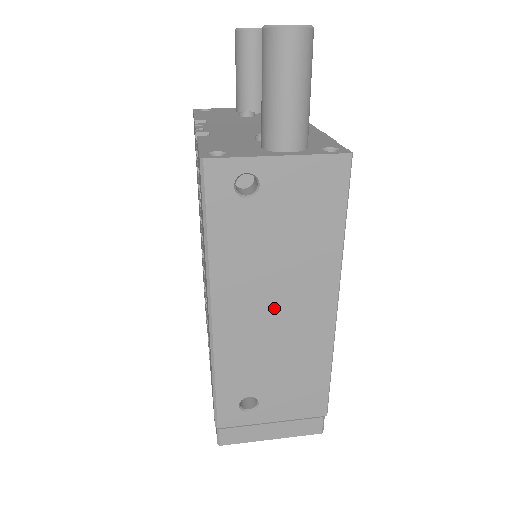
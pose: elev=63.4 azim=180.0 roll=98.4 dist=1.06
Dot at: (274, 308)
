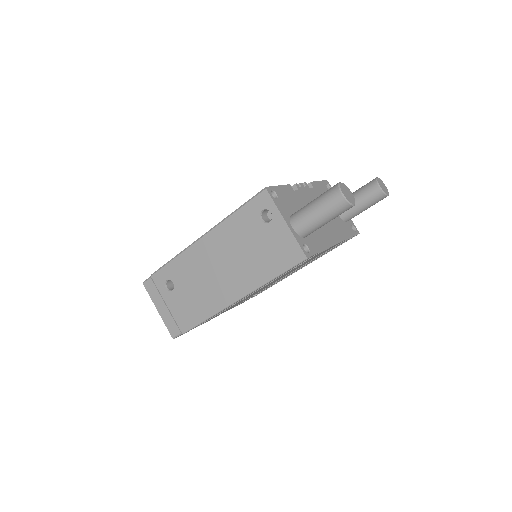
Dot at: (221, 267)
